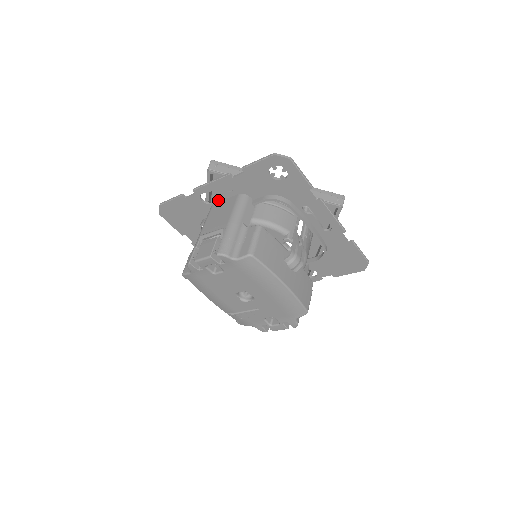
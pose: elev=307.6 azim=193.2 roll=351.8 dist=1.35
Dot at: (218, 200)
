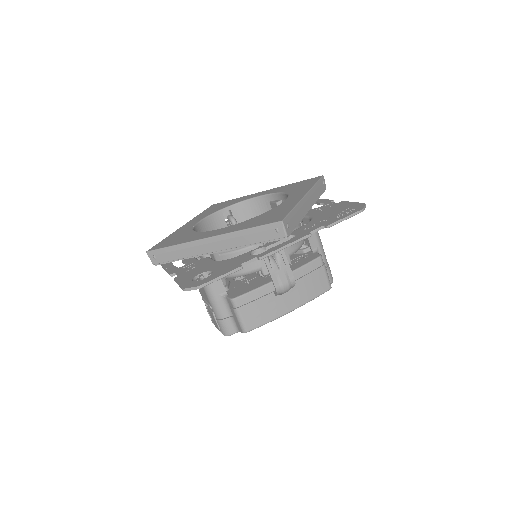
Dot at: occluded
